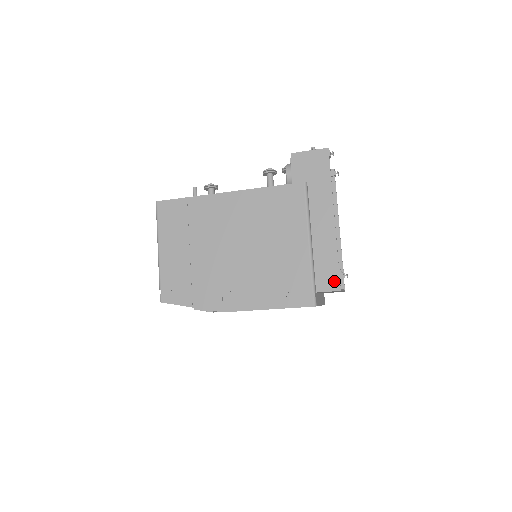
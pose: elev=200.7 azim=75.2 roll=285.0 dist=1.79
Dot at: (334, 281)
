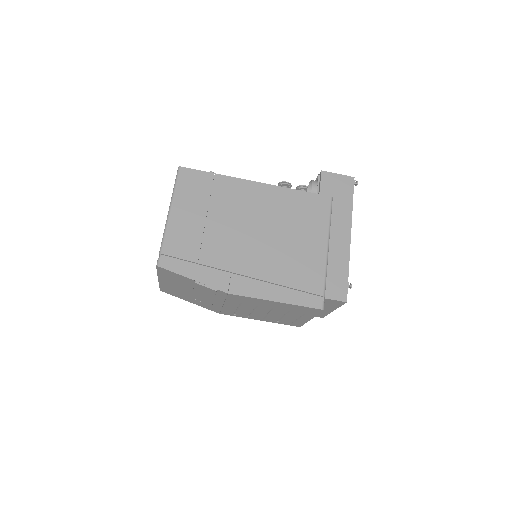
Dot at: (342, 292)
